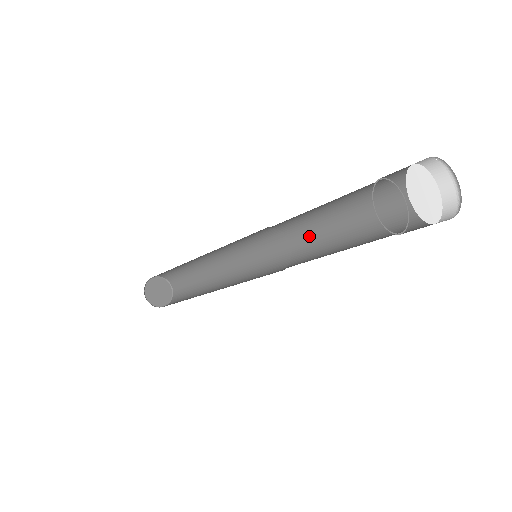
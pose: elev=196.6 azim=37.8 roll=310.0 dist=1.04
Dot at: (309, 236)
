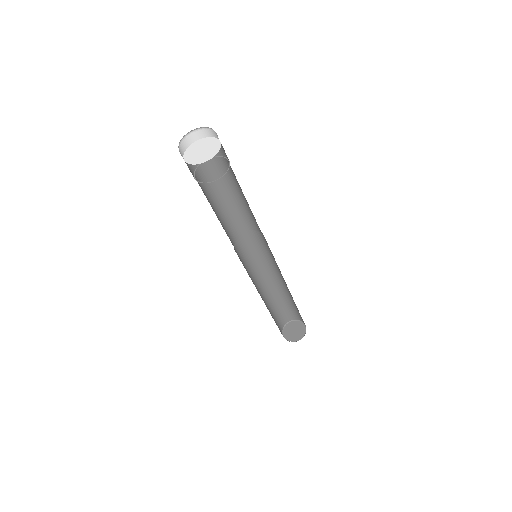
Dot at: (245, 217)
